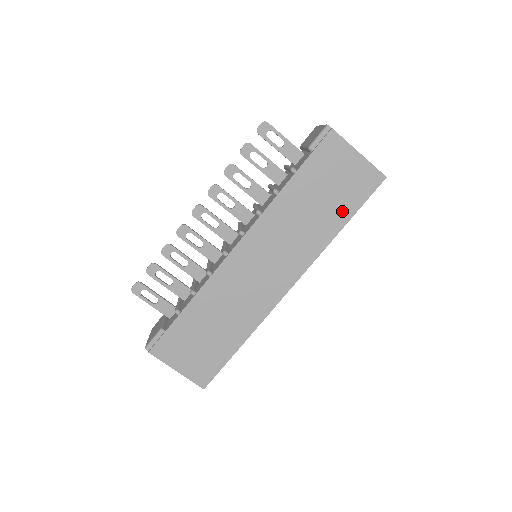
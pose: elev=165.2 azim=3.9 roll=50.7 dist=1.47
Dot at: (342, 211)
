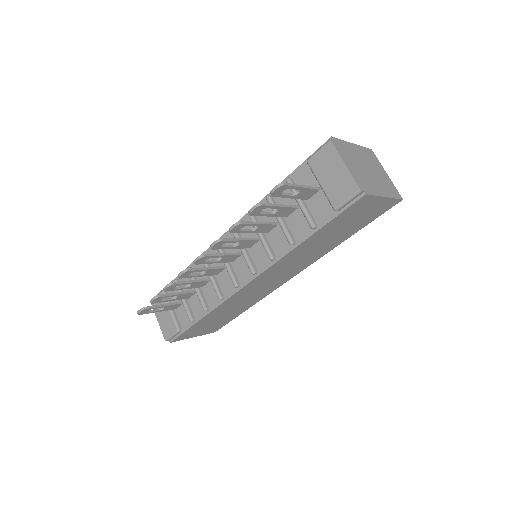
Dot at: (352, 231)
